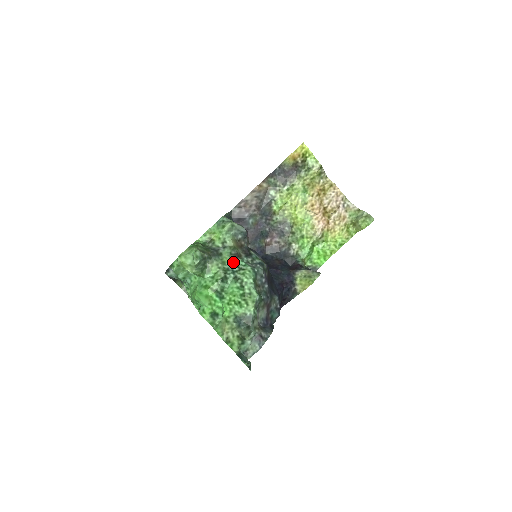
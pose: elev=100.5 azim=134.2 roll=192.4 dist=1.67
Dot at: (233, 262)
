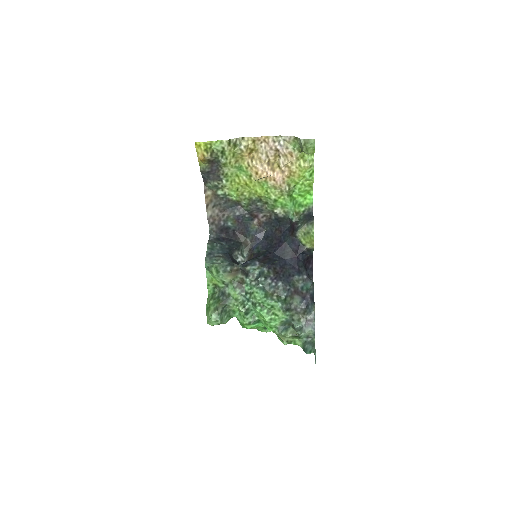
Dot at: (242, 293)
